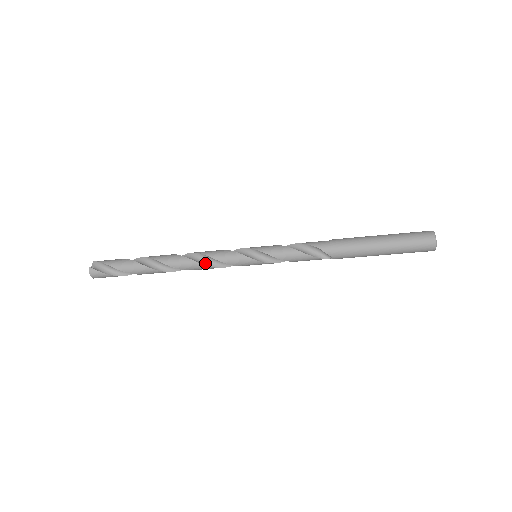
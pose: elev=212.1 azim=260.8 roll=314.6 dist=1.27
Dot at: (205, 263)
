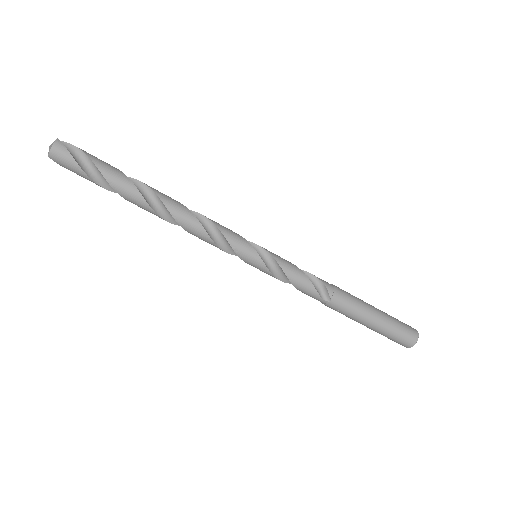
Dot at: (203, 226)
